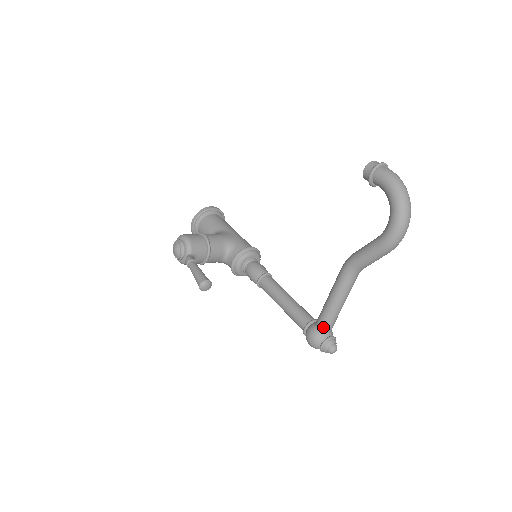
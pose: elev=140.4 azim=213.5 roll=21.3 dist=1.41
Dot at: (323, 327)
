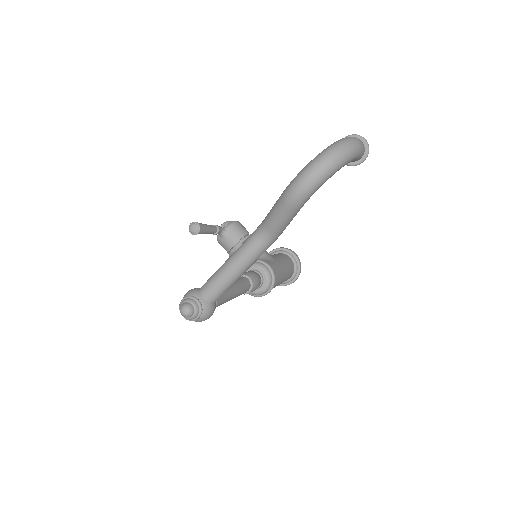
Dot at: (203, 286)
